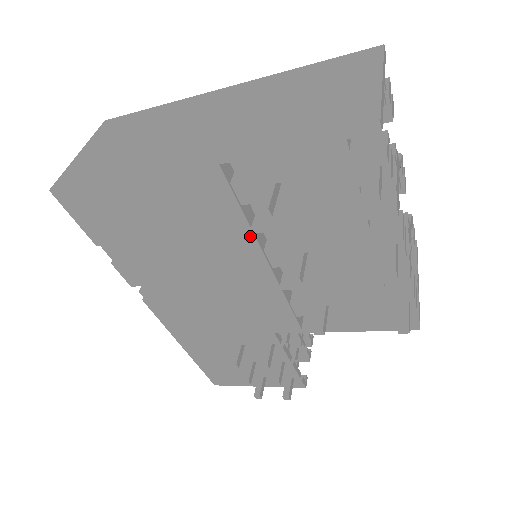
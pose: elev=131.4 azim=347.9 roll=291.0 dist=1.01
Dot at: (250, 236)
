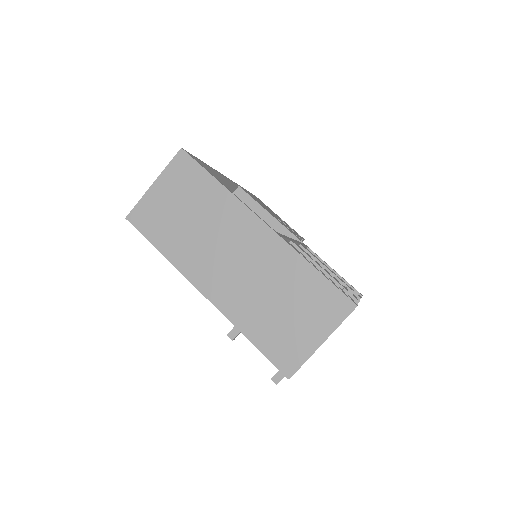
Dot at: occluded
